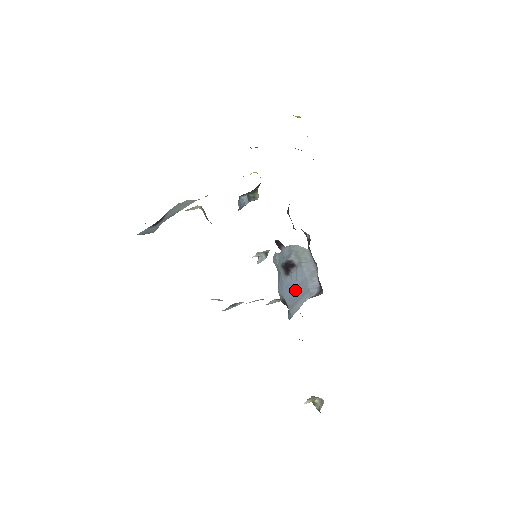
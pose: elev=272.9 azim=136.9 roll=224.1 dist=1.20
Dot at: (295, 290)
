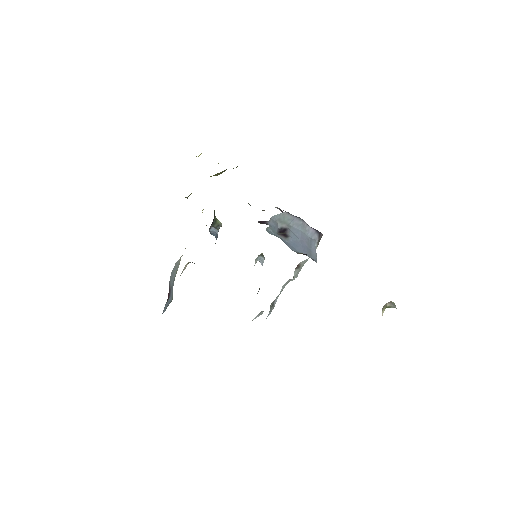
Dot at: (302, 244)
